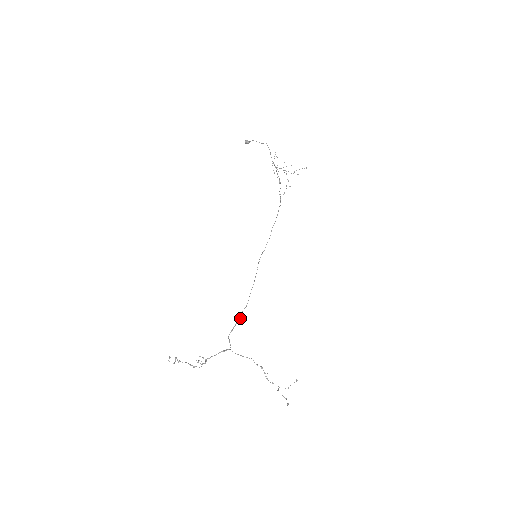
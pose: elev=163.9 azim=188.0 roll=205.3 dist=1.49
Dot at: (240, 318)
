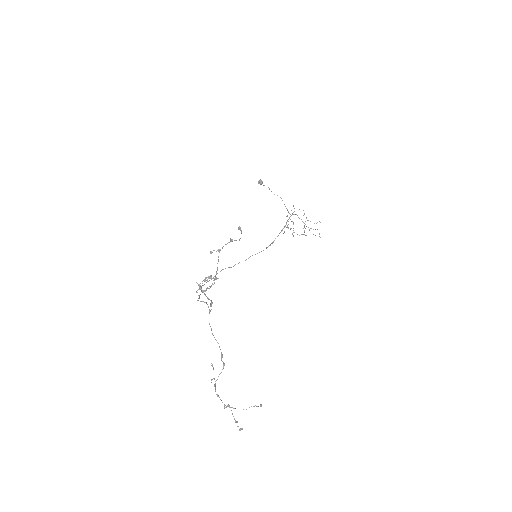
Dot at: occluded
